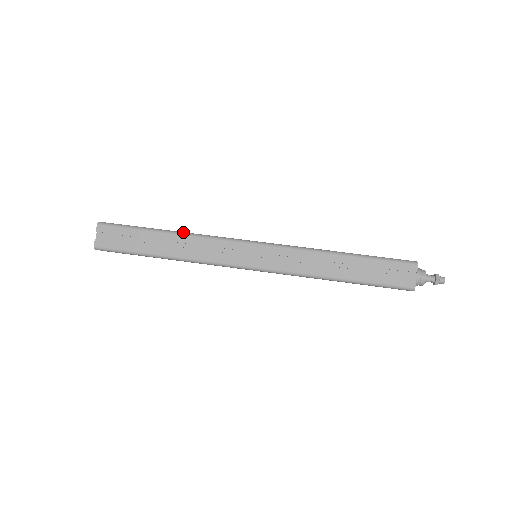
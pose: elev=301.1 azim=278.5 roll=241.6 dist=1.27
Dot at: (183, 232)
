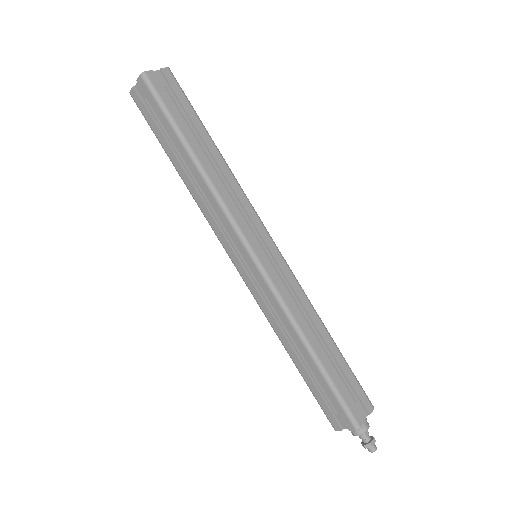
Dot at: (205, 173)
